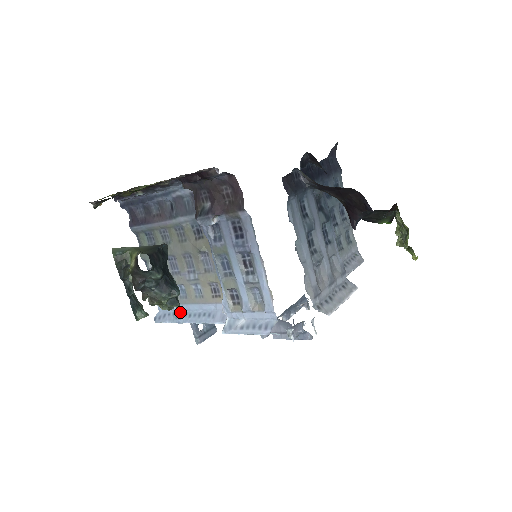
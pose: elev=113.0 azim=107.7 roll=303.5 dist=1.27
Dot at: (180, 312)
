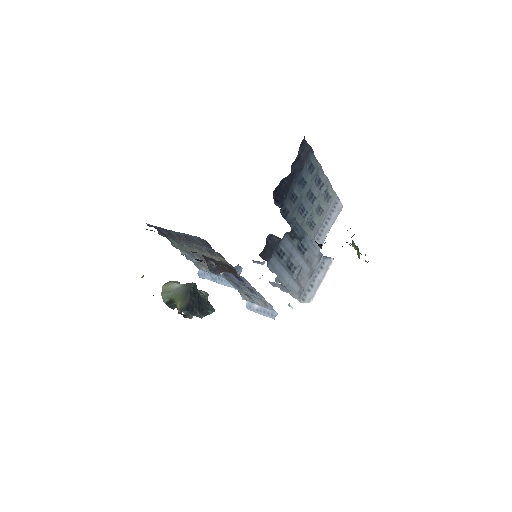
Dot at: (214, 276)
